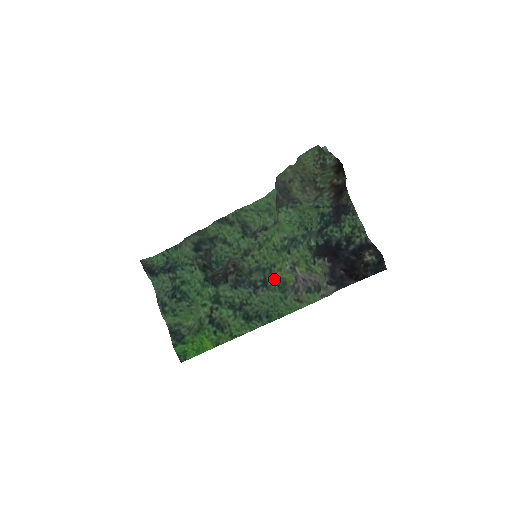
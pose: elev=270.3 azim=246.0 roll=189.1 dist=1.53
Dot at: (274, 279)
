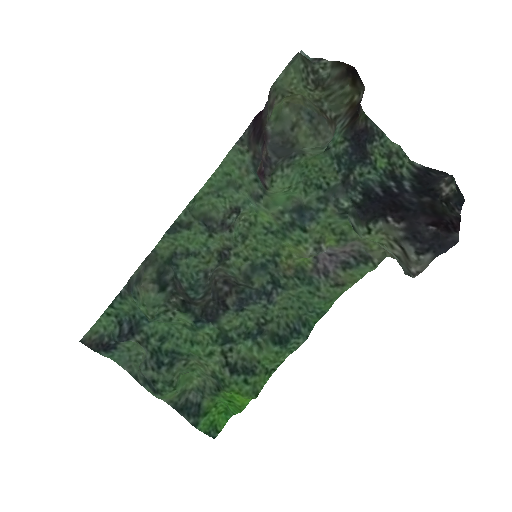
Dot at: (288, 272)
